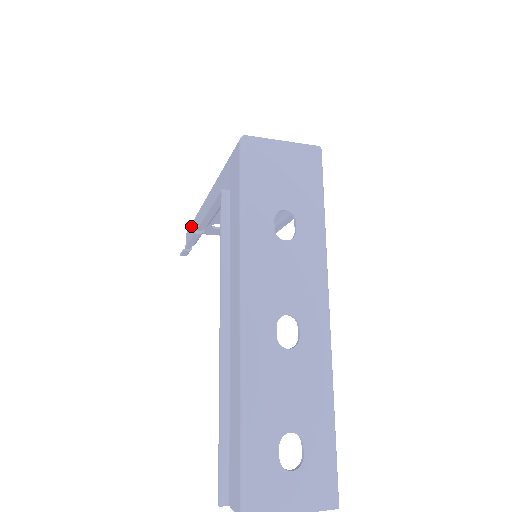
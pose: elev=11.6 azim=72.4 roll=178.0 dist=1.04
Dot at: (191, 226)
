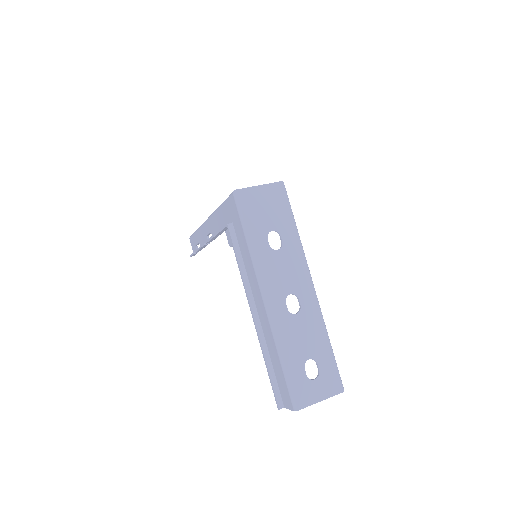
Dot at: (194, 235)
